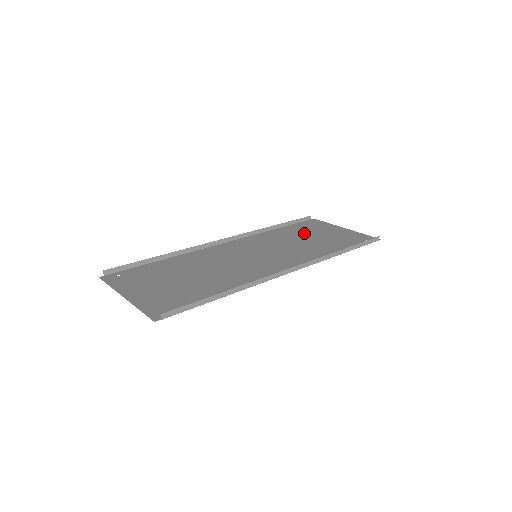
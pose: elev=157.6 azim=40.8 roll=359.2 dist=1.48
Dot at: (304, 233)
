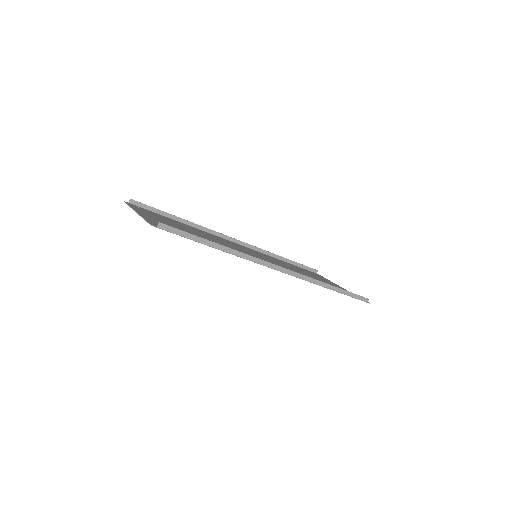
Dot at: (305, 272)
